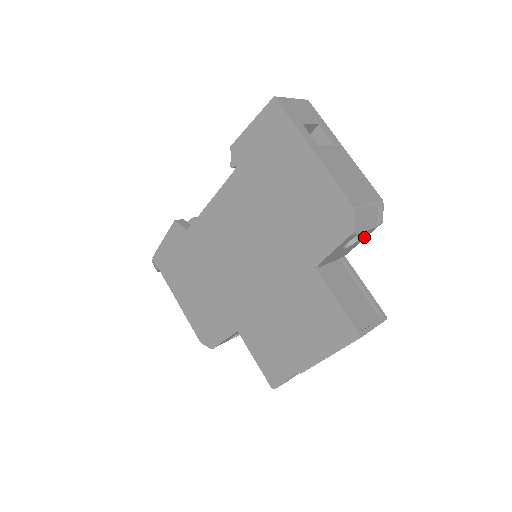
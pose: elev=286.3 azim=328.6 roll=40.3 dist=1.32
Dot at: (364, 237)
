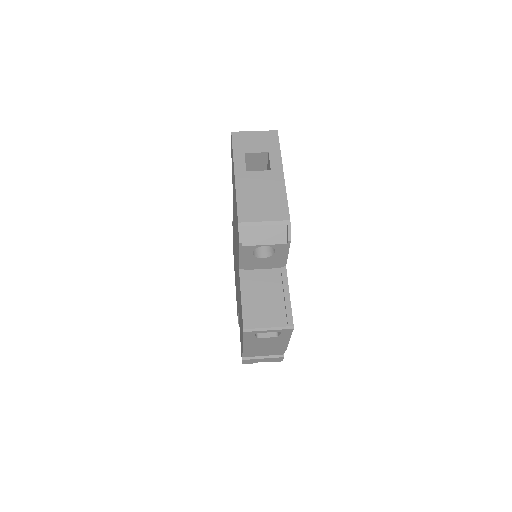
Dot at: (284, 251)
